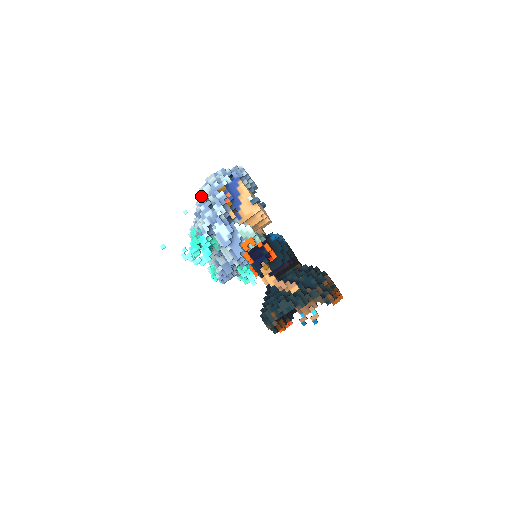
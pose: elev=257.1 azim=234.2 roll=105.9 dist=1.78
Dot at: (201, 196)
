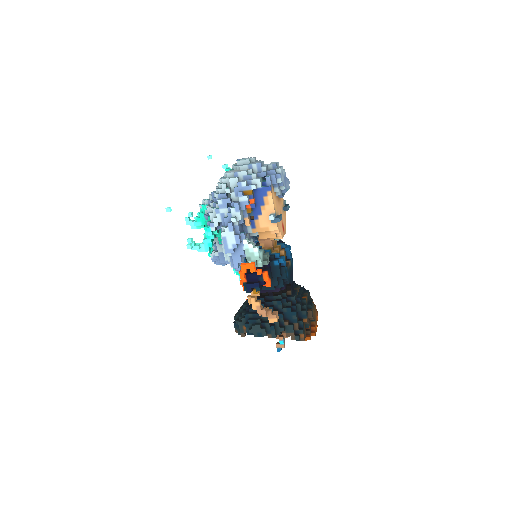
Dot at: (224, 186)
